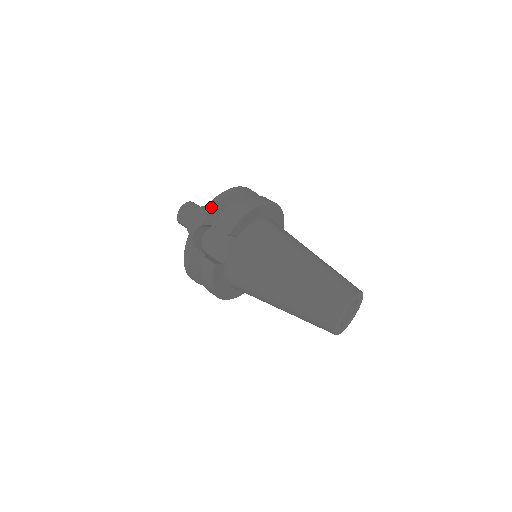
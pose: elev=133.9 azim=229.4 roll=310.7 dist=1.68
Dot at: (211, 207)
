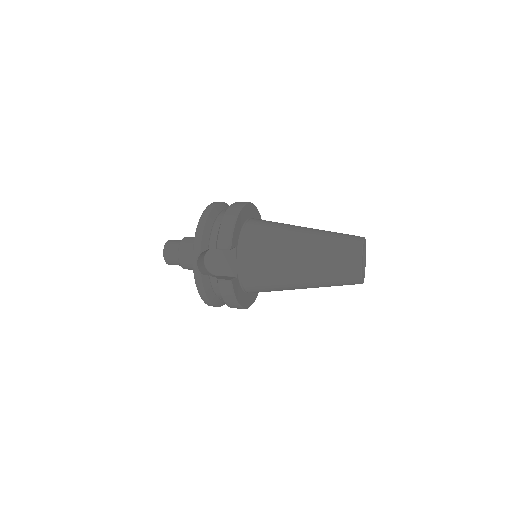
Dot at: (200, 233)
